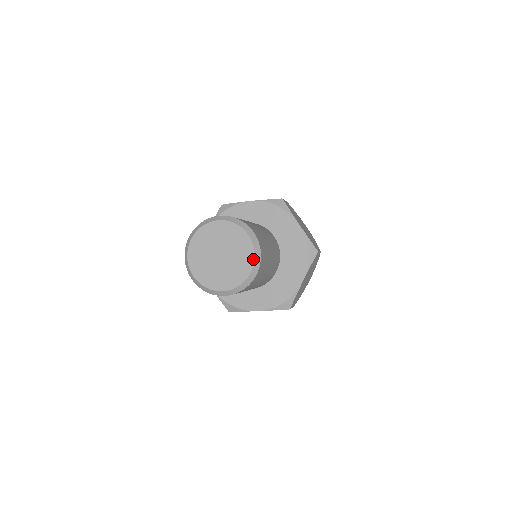
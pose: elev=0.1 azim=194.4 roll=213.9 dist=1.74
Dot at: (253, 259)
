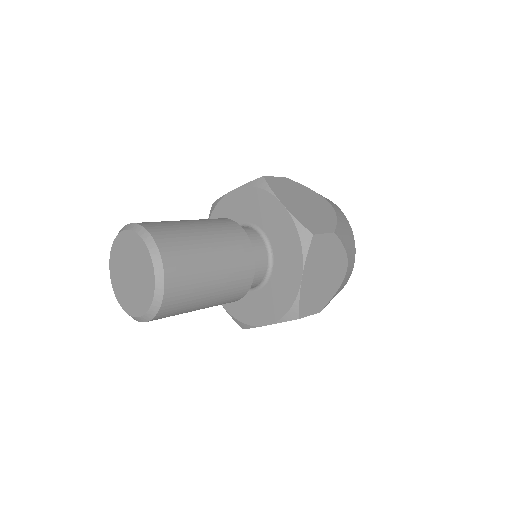
Dot at: (146, 310)
